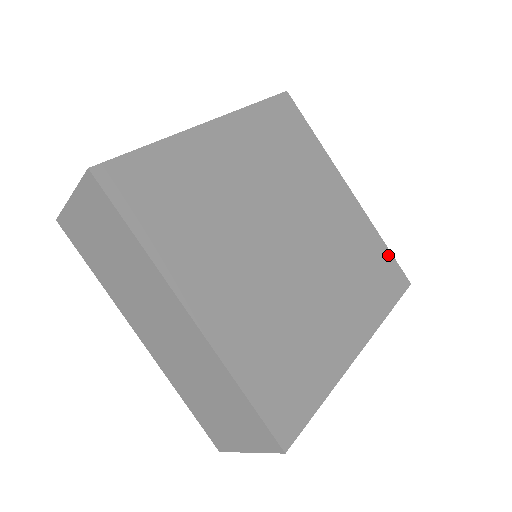
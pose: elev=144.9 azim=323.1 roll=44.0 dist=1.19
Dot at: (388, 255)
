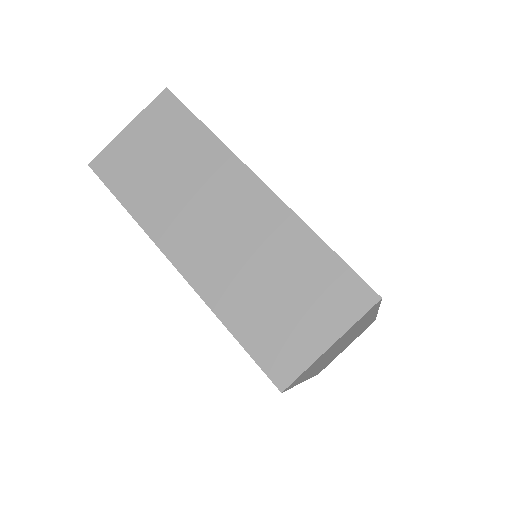
Dot at: occluded
